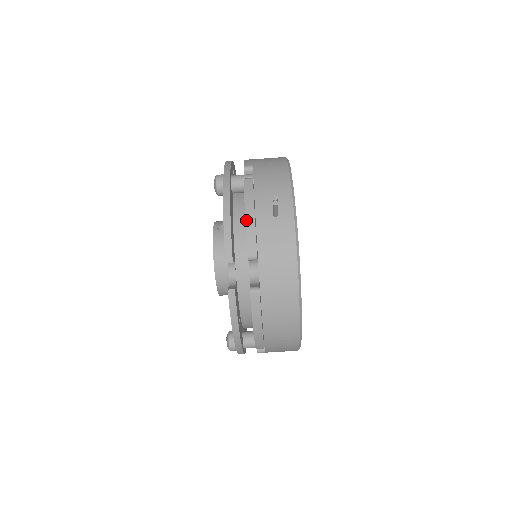
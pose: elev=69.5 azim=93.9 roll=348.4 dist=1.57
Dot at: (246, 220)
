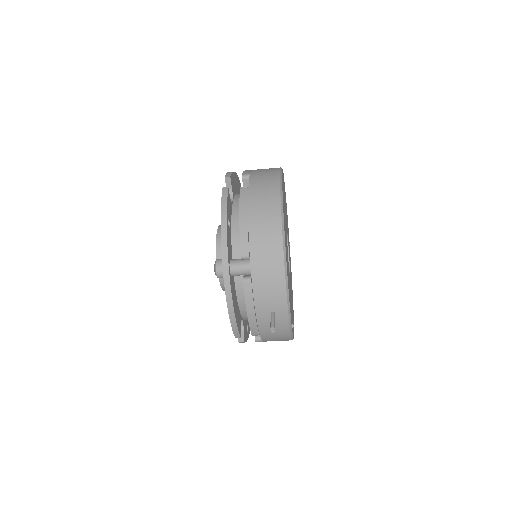
Dot at: (249, 320)
